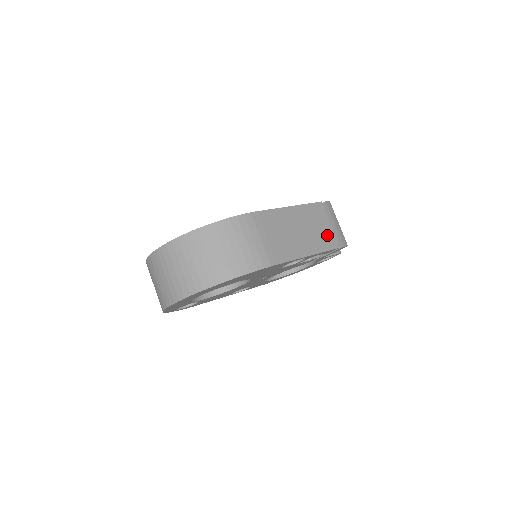
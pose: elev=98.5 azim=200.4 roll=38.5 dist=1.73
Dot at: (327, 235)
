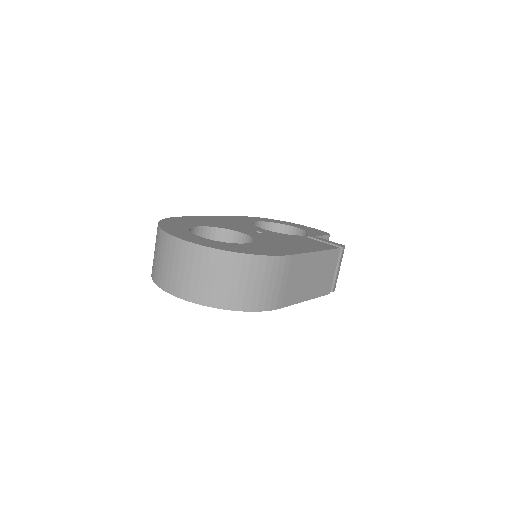
Dot at: (327, 281)
